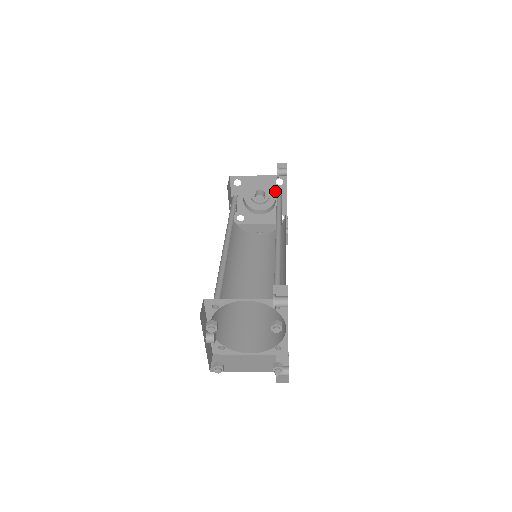
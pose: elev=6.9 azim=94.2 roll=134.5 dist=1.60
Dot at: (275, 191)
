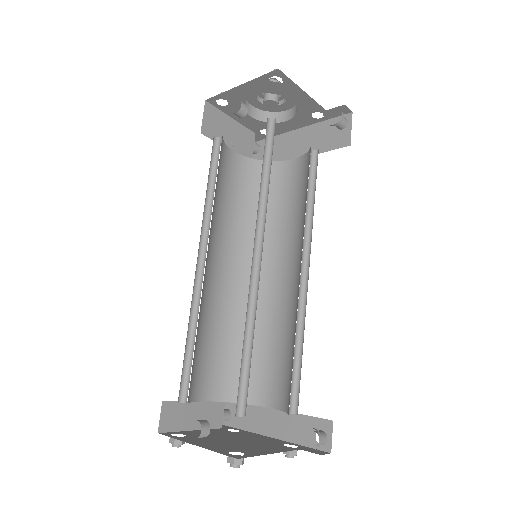
Dot at: (299, 116)
